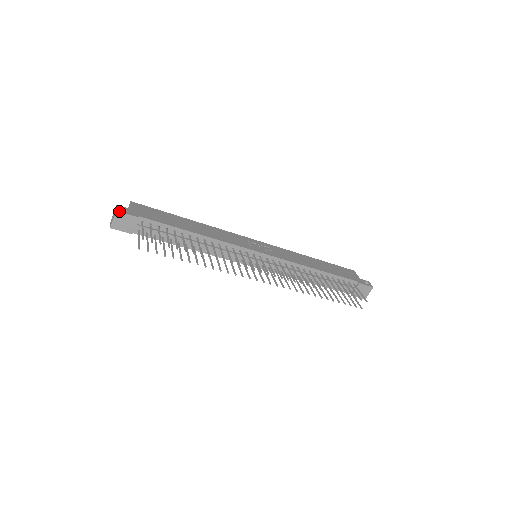
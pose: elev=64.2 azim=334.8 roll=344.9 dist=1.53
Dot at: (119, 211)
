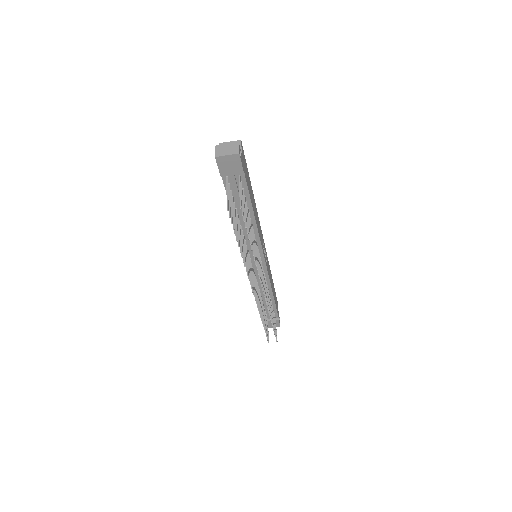
Dot at: occluded
